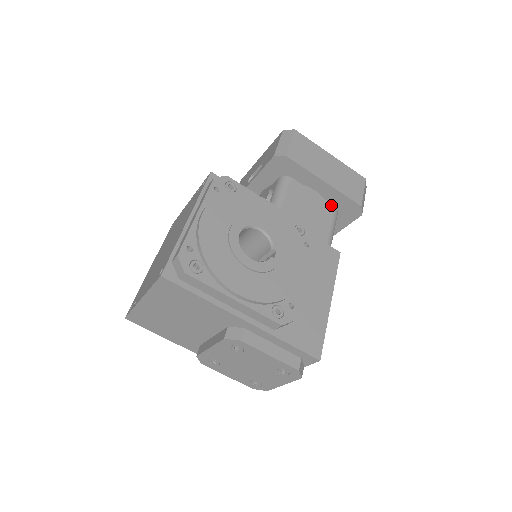
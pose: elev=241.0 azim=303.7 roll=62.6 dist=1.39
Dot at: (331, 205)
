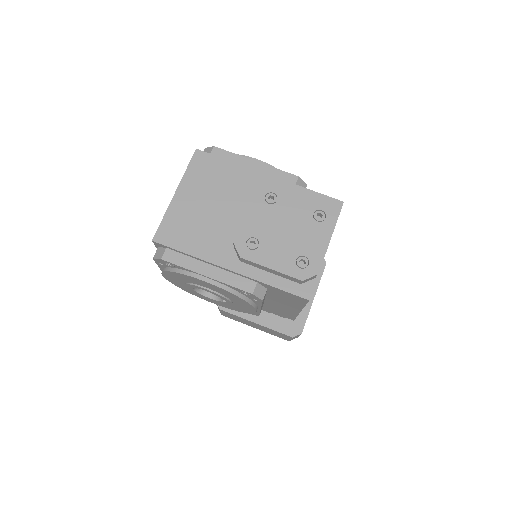
Dot at: occluded
